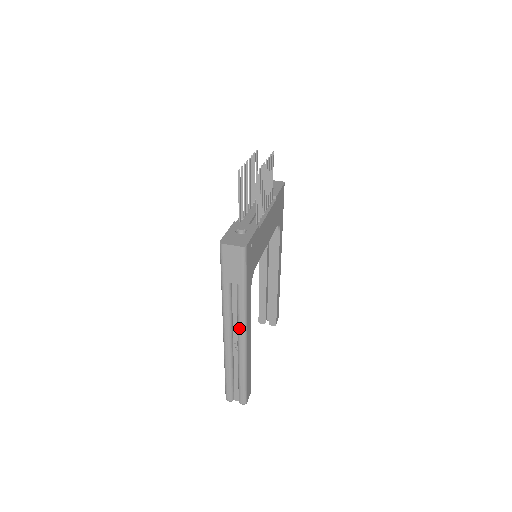
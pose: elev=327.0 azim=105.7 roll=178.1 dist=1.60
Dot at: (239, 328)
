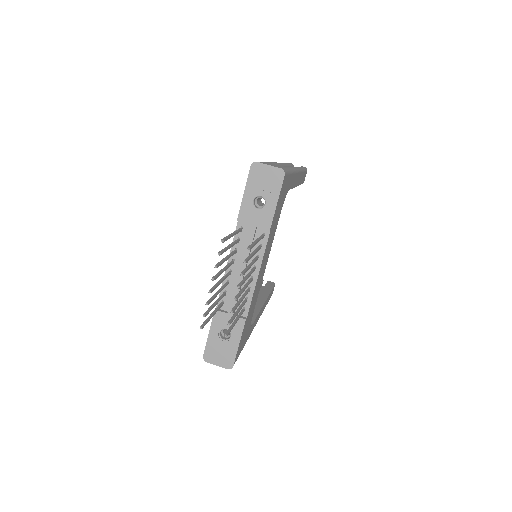
Dot at: occluded
